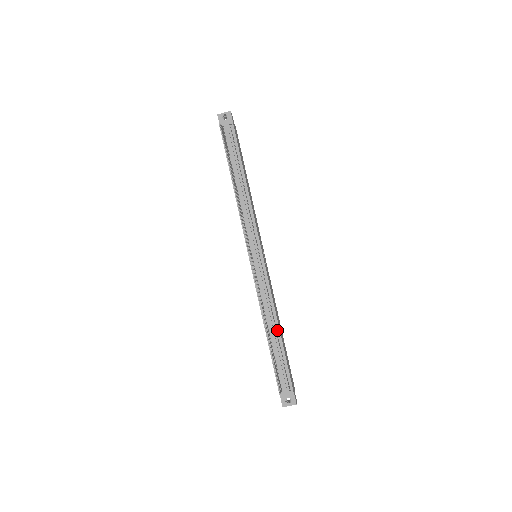
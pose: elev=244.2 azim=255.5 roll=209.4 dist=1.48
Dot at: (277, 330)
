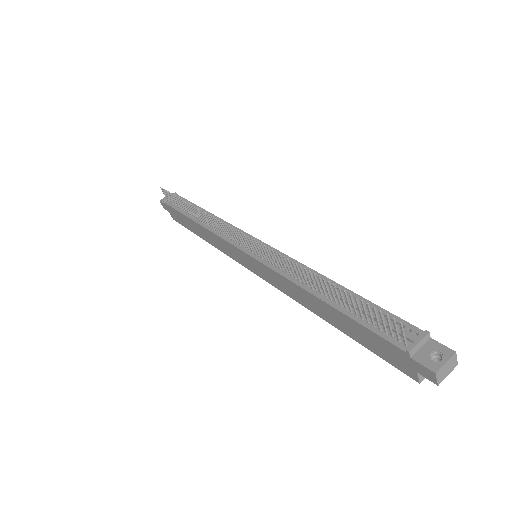
Dot at: occluded
